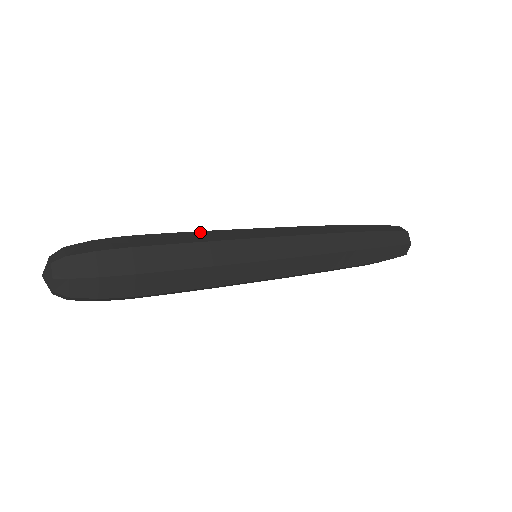
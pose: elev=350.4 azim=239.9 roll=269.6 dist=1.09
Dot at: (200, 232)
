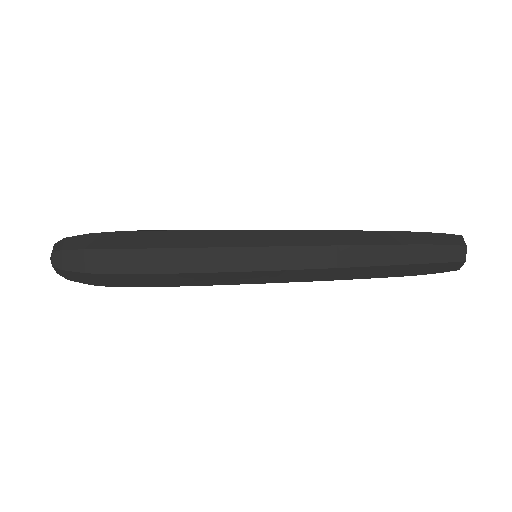
Dot at: (193, 232)
